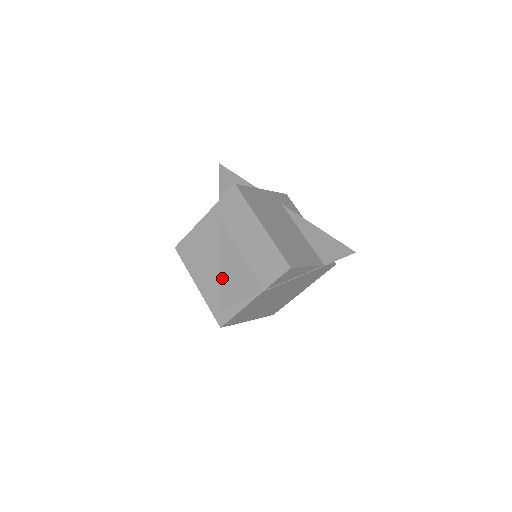
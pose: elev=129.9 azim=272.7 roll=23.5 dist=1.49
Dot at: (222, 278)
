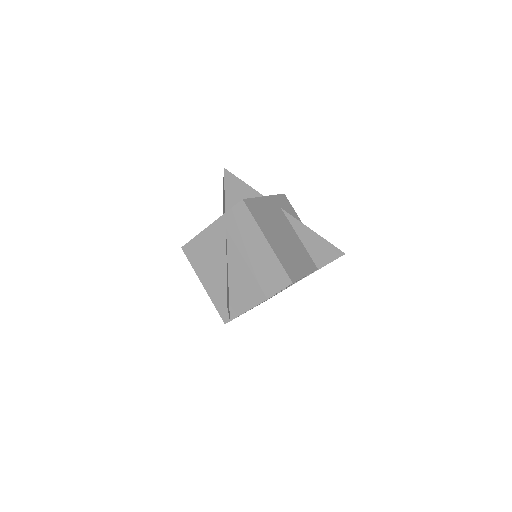
Dot at: (231, 290)
